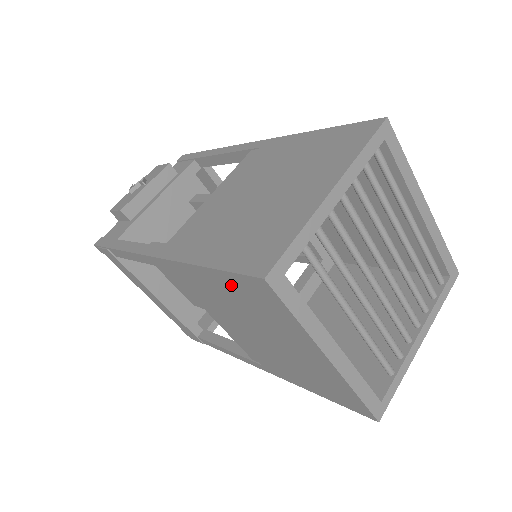
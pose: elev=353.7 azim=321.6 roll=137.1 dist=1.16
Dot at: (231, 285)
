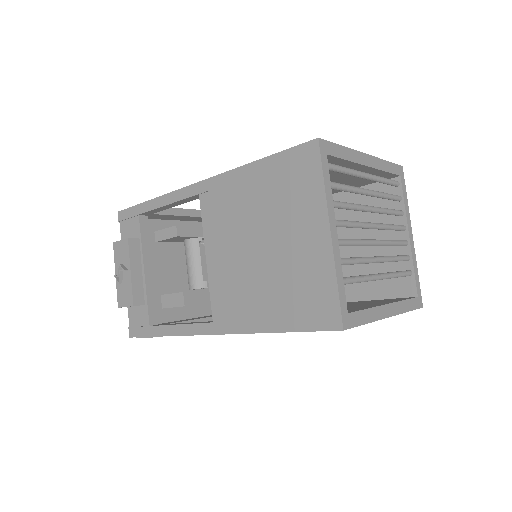
Dot at: occluded
